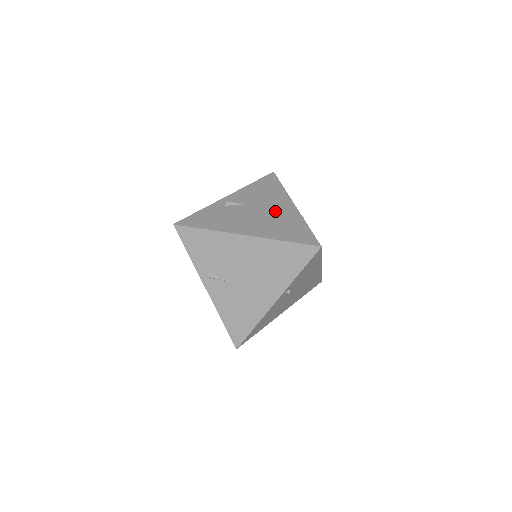
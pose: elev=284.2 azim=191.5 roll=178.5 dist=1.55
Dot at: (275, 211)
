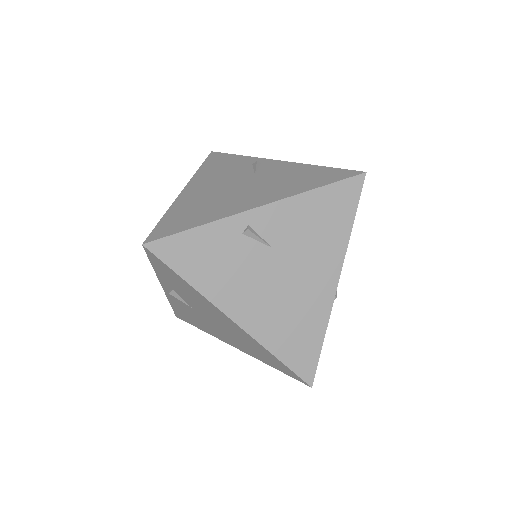
Dot at: (303, 286)
